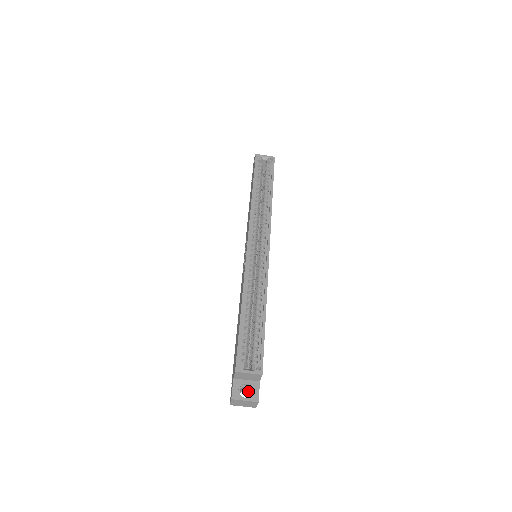
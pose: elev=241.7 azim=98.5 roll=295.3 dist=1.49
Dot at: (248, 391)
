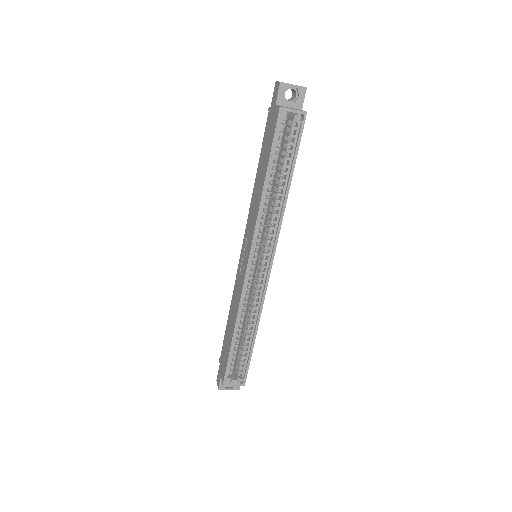
Dot at: occluded
